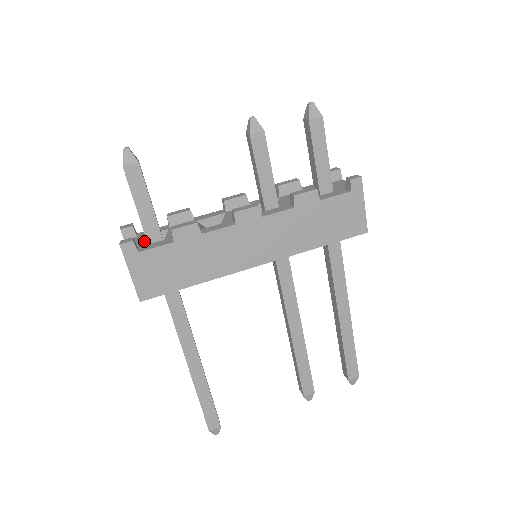
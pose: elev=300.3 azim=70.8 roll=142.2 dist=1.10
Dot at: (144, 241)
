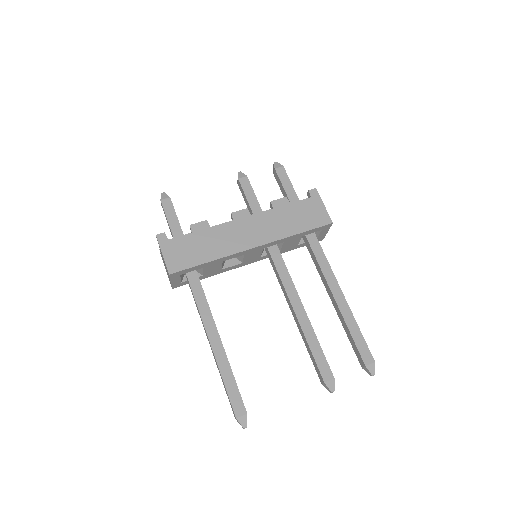
Dot at: occluded
